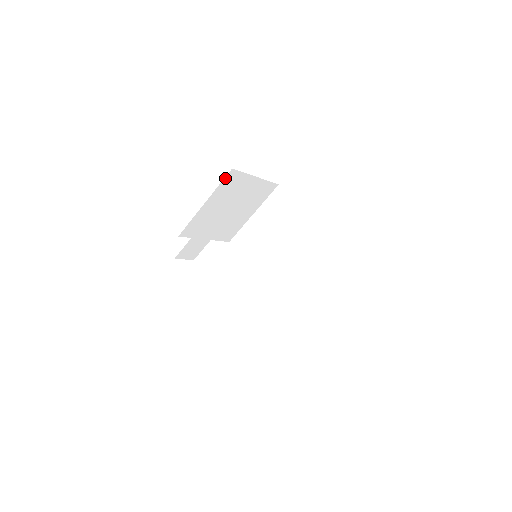
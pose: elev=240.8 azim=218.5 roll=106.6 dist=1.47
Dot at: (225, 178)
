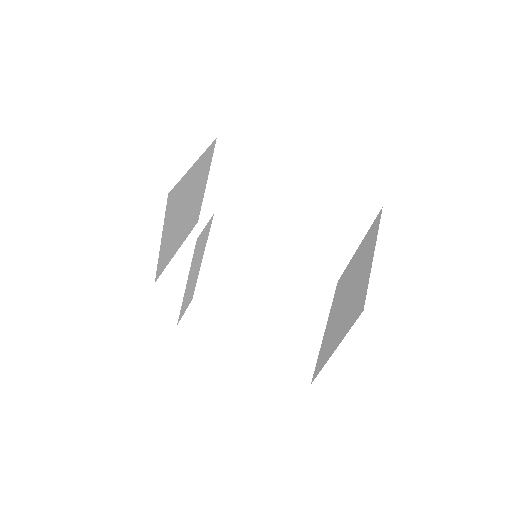
Dot at: (166, 206)
